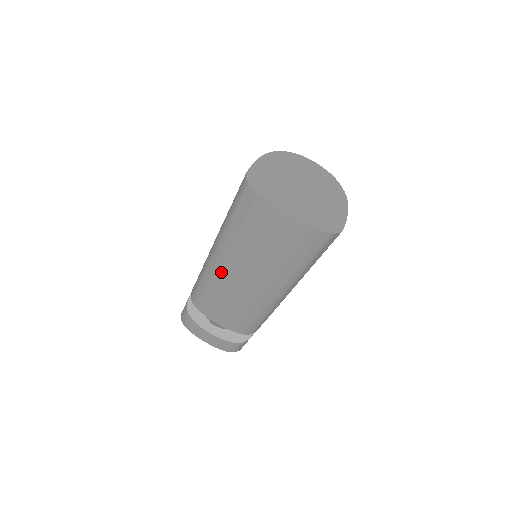
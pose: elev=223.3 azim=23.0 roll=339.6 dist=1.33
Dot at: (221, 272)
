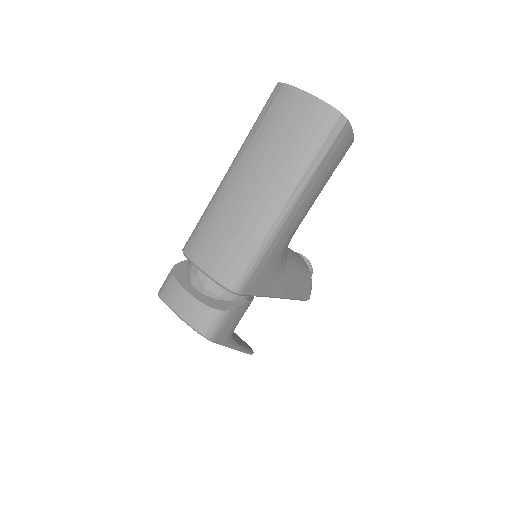
Dot at: (229, 186)
